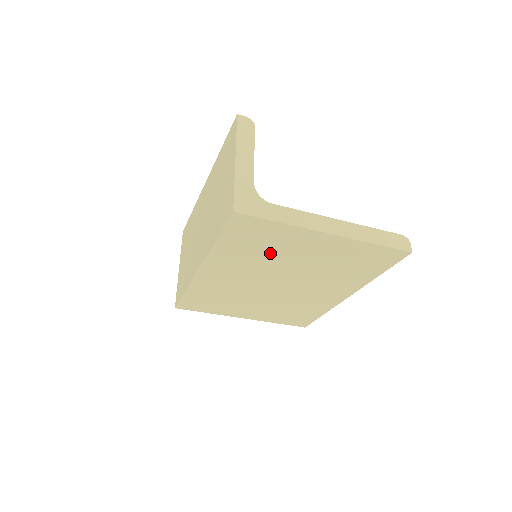
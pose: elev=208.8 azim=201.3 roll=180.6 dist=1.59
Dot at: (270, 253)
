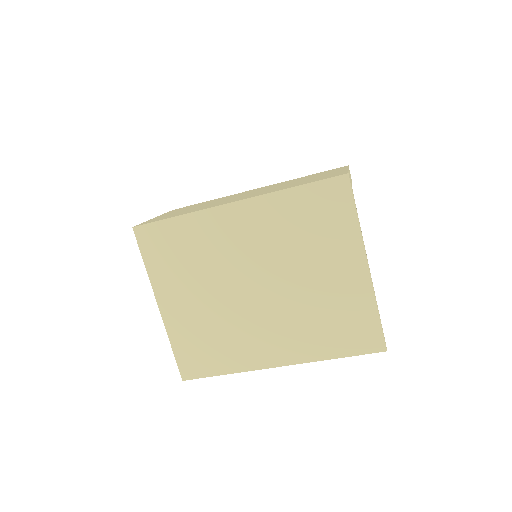
Dot at: (306, 243)
